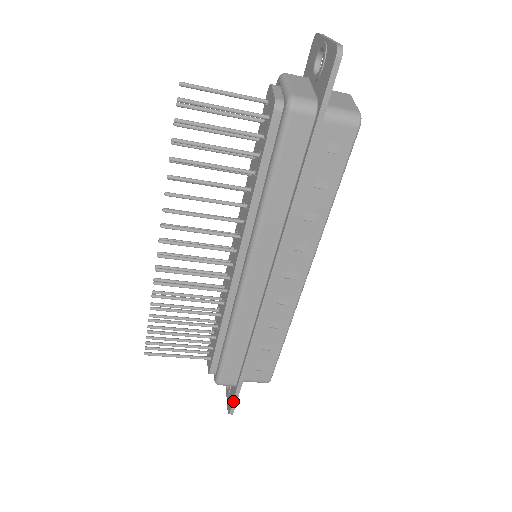
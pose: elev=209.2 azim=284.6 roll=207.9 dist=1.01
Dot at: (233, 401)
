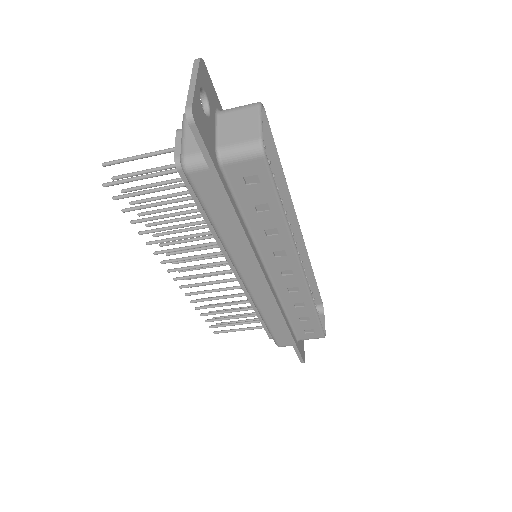
Dot at: (298, 356)
